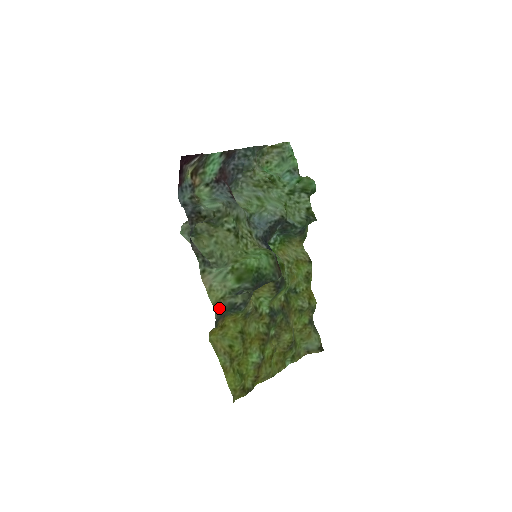
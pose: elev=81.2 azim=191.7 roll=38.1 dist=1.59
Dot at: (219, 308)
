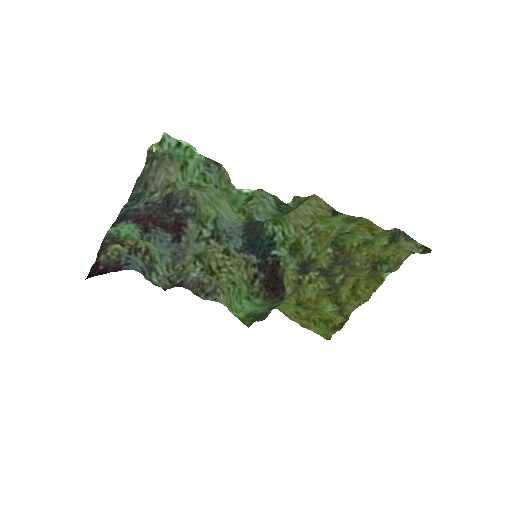
Dot at: occluded
